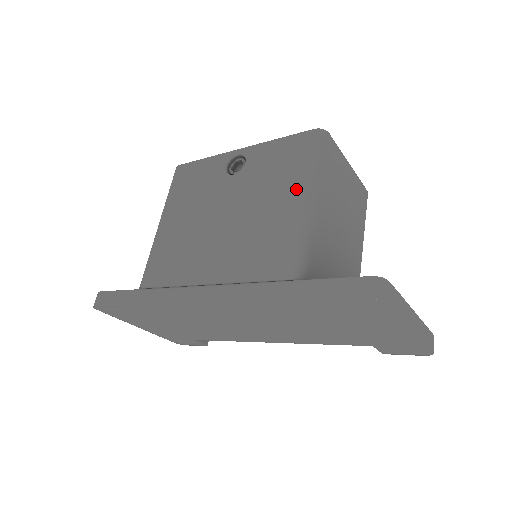
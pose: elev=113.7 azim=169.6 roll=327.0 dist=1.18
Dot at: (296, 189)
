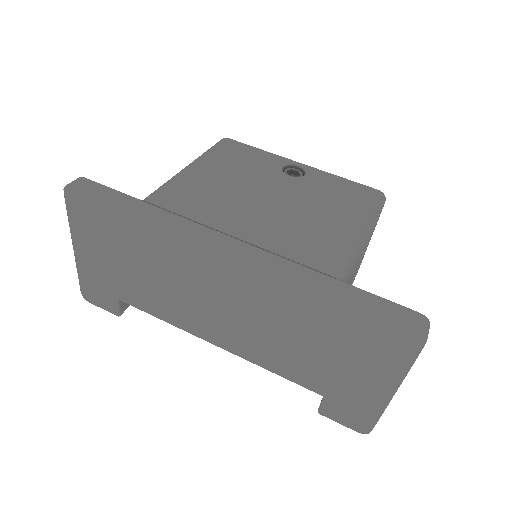
Dot at: (355, 218)
